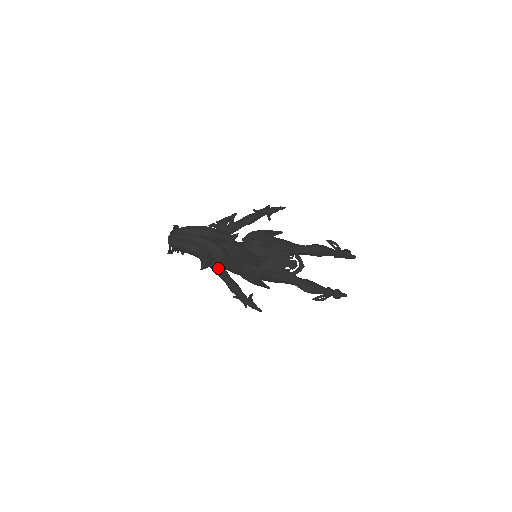
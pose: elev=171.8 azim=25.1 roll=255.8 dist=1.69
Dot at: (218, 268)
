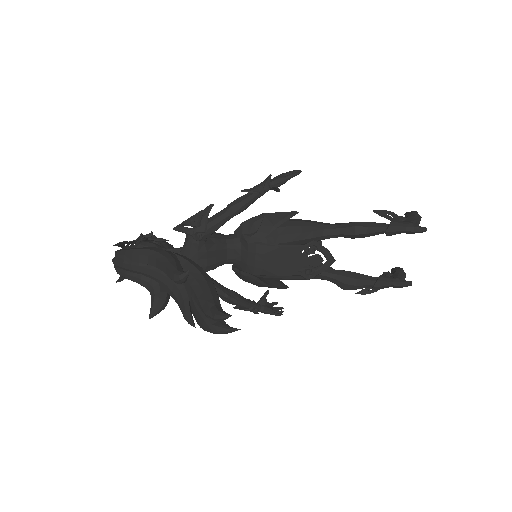
Dot at: occluded
